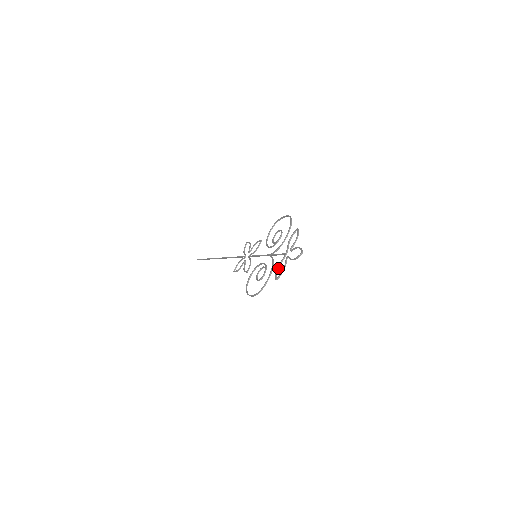
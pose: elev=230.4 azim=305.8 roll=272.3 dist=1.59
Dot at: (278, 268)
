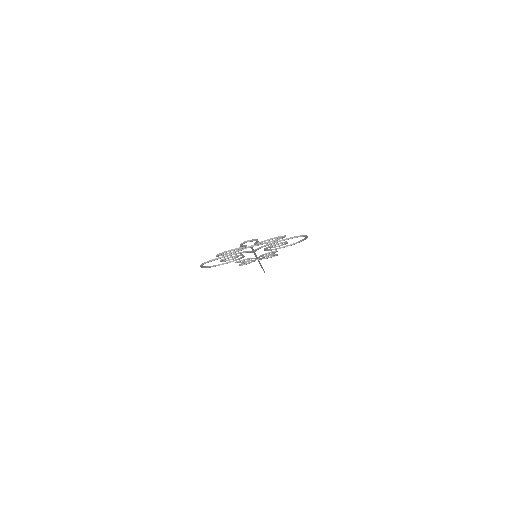
Dot at: (233, 252)
